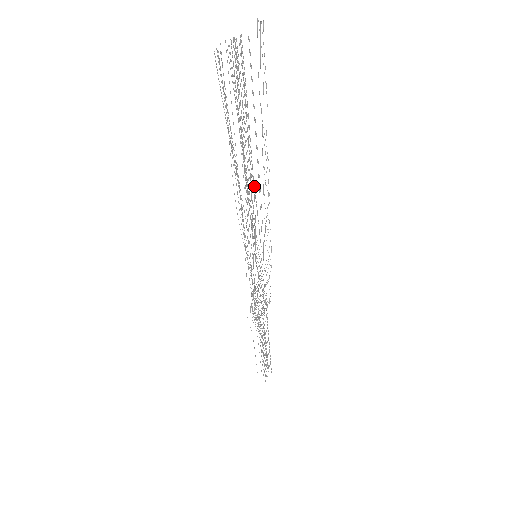
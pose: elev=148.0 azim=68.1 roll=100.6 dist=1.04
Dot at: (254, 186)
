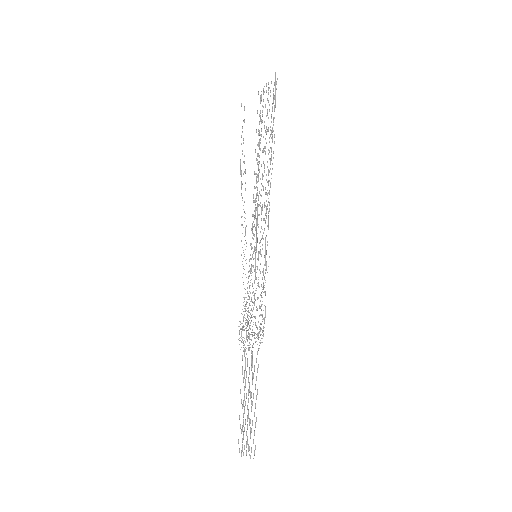
Dot at: occluded
